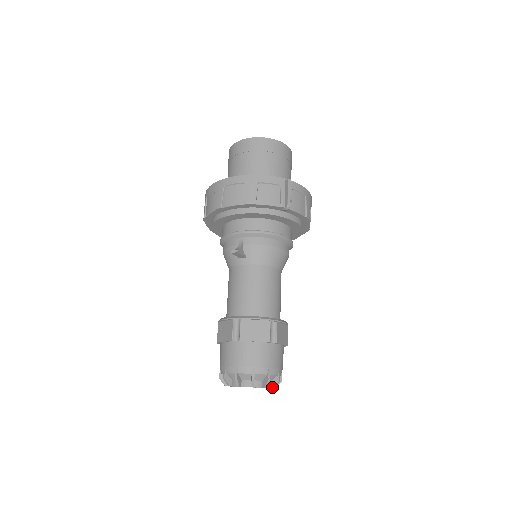
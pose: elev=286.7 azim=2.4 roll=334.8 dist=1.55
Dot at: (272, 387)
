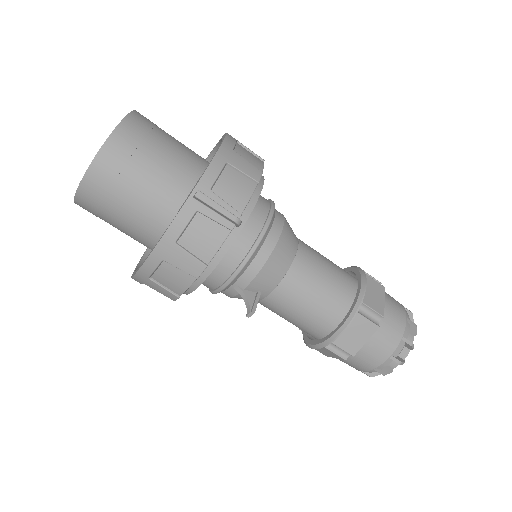
Dot at: (415, 335)
